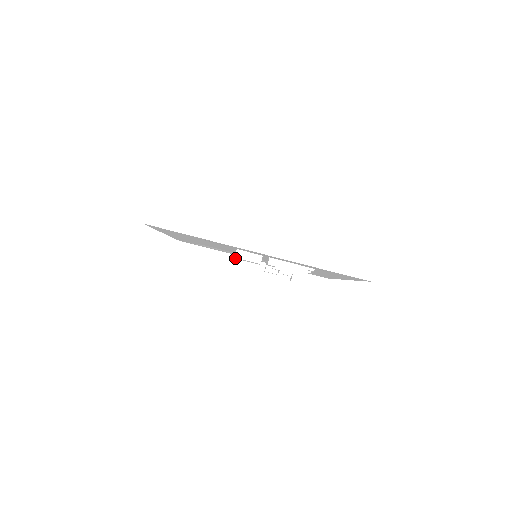
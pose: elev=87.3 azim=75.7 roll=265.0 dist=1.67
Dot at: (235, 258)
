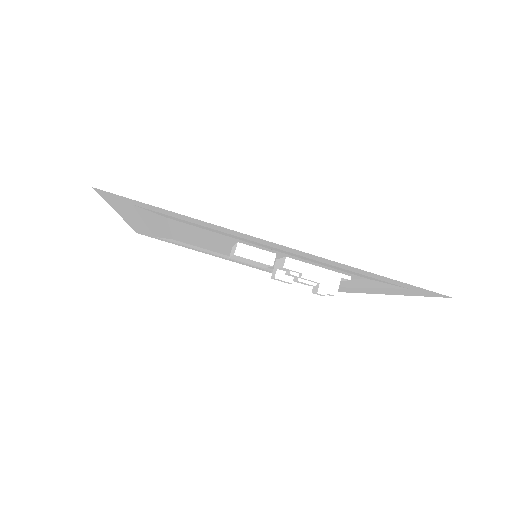
Dot at: (229, 257)
